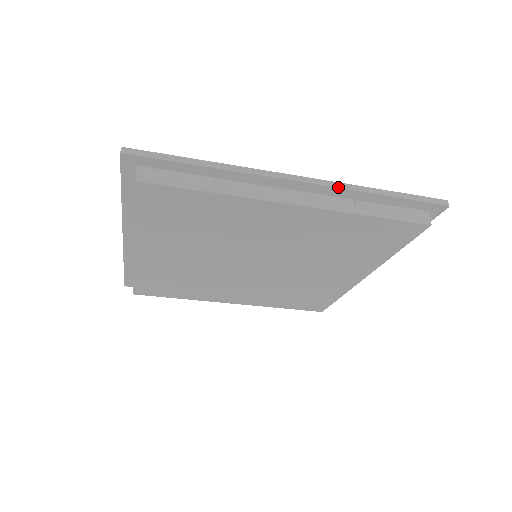
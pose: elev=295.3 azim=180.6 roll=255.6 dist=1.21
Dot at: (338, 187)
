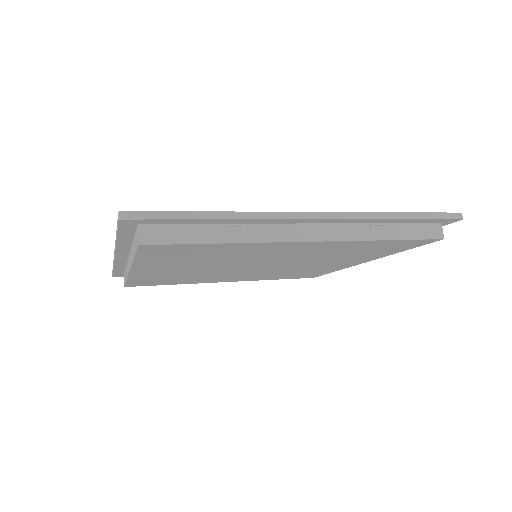
Dot at: (355, 218)
